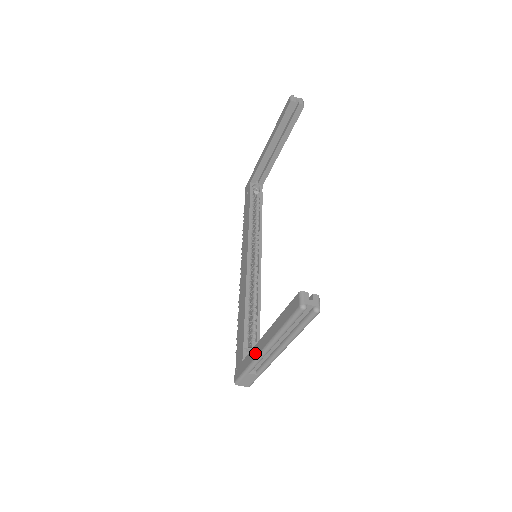
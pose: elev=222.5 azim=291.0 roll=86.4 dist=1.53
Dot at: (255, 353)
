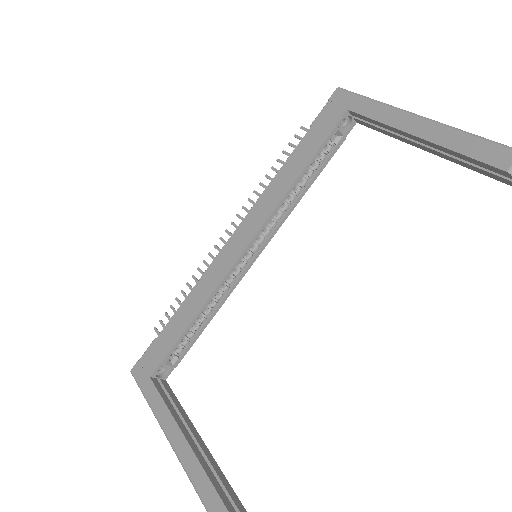
Dot at: (162, 418)
